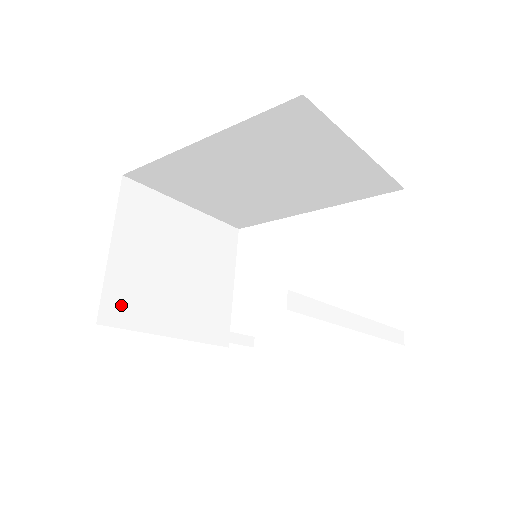
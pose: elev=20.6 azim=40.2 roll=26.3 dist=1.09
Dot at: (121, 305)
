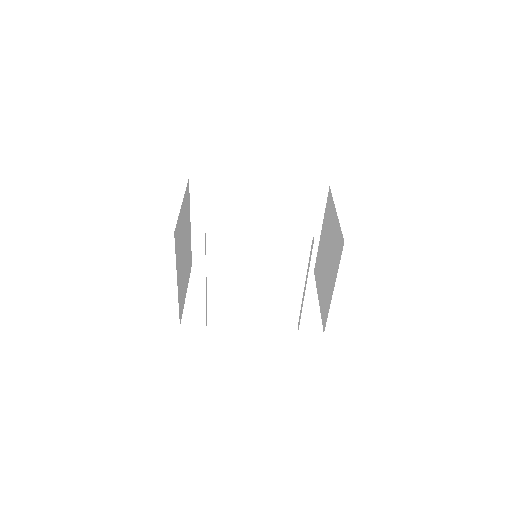
Dot at: (177, 237)
